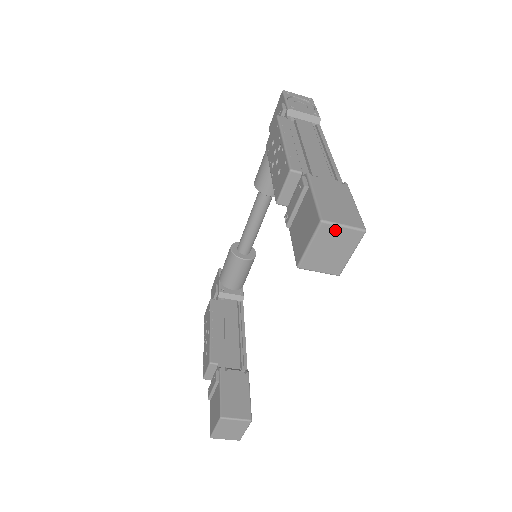
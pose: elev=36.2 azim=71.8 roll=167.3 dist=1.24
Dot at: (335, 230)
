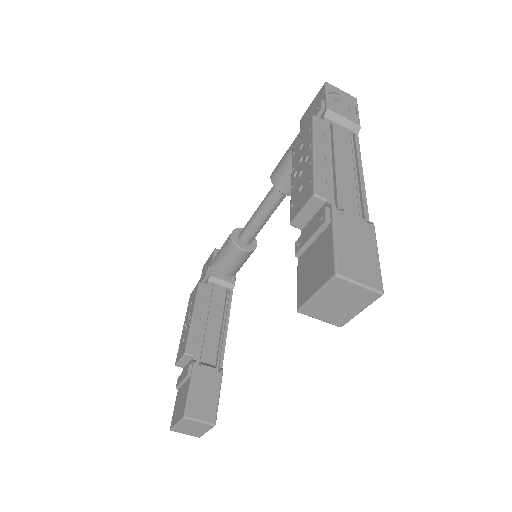
Dot at: (349, 286)
